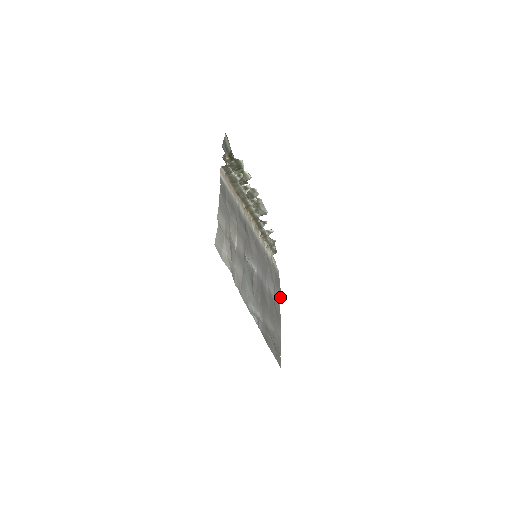
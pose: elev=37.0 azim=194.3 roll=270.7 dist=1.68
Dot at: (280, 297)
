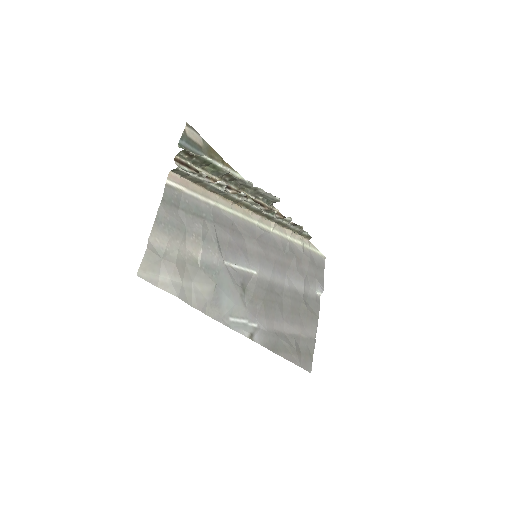
Dot at: (320, 288)
